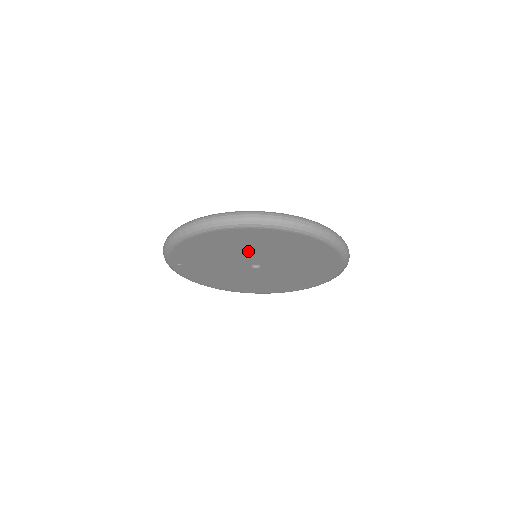
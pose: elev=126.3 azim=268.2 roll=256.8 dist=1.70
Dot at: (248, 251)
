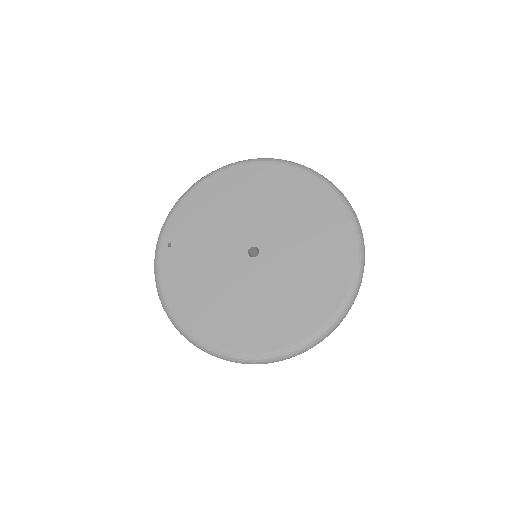
Dot at: (252, 211)
